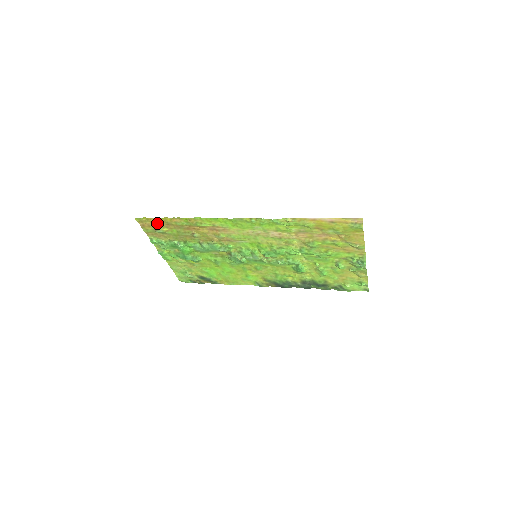
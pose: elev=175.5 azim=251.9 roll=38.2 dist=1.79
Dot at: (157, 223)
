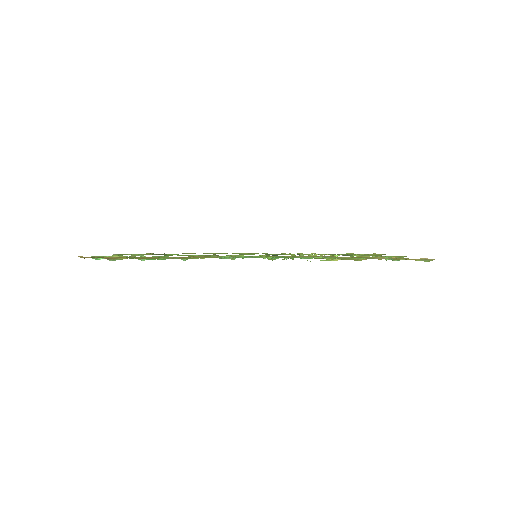
Dot at: (112, 257)
